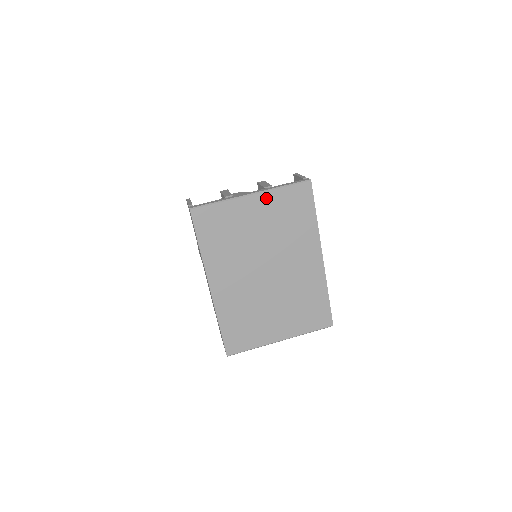
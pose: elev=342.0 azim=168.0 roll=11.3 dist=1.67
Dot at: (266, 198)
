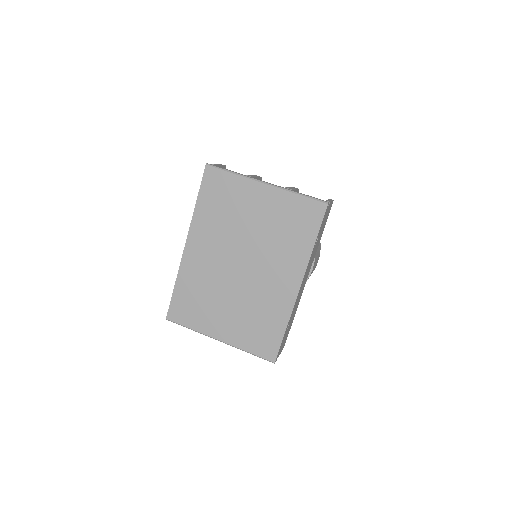
Dot at: (277, 195)
